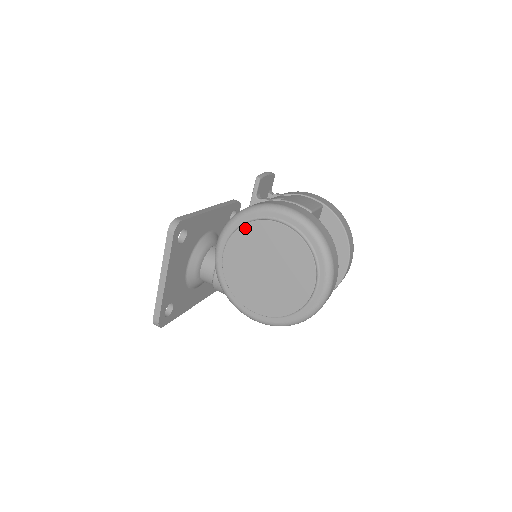
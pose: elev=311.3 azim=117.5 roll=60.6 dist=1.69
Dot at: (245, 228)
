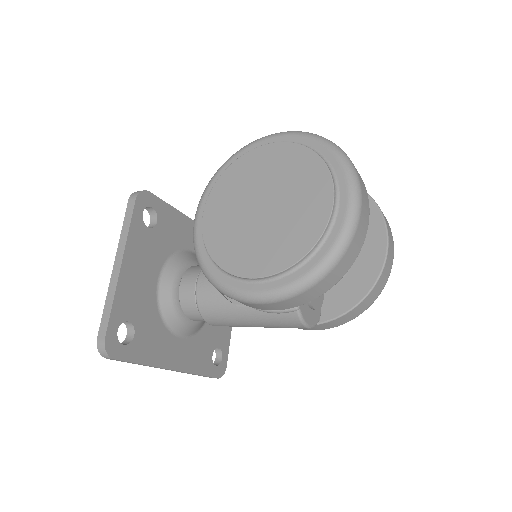
Dot at: (228, 171)
